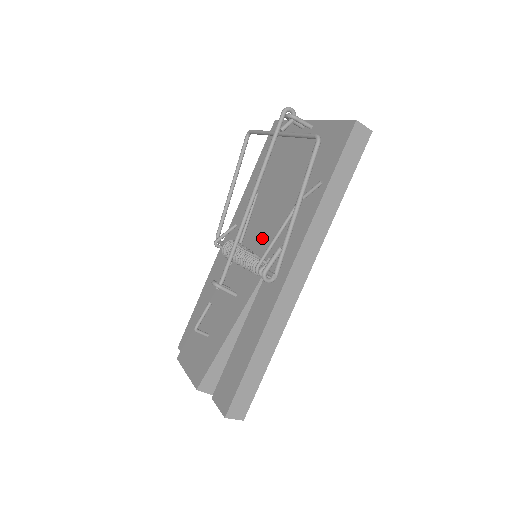
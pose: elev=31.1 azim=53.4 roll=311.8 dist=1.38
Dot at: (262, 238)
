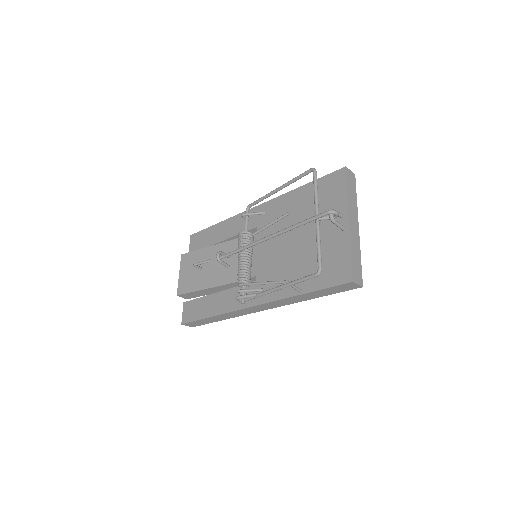
Dot at: (264, 255)
